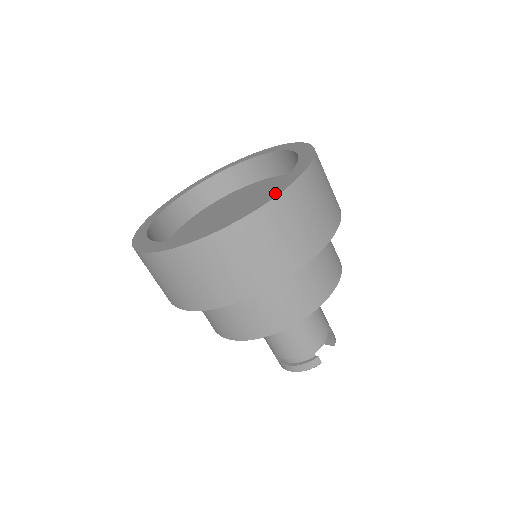
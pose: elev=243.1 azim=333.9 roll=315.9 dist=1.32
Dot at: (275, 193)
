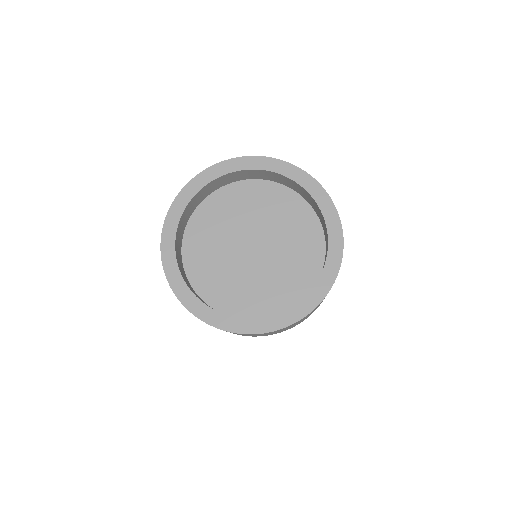
Dot at: (337, 257)
